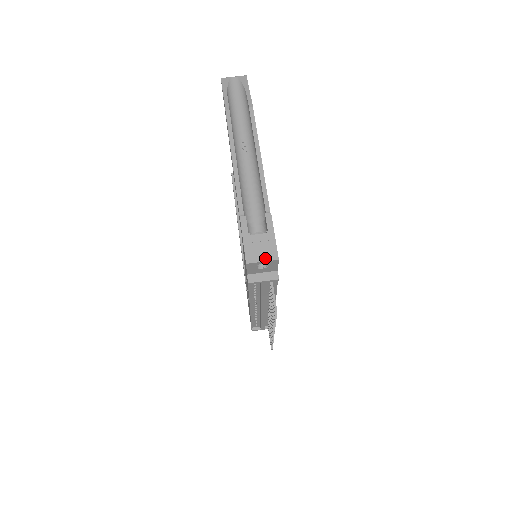
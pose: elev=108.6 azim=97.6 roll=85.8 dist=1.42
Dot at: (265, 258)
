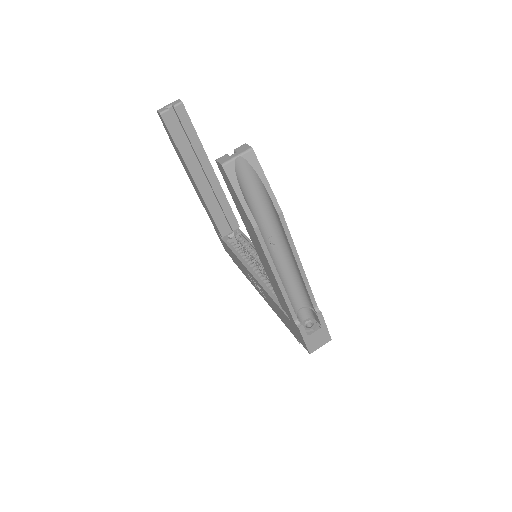
Dot at: (322, 344)
